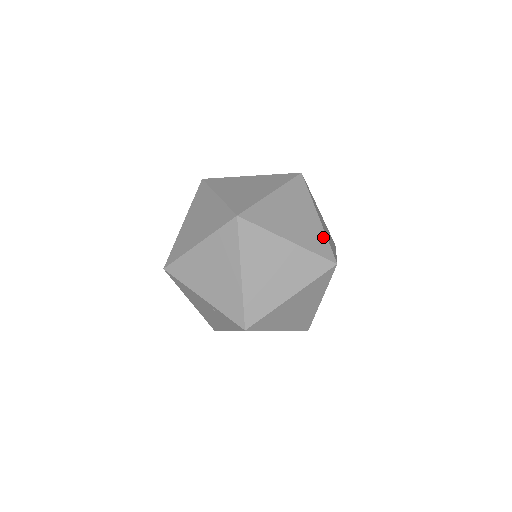
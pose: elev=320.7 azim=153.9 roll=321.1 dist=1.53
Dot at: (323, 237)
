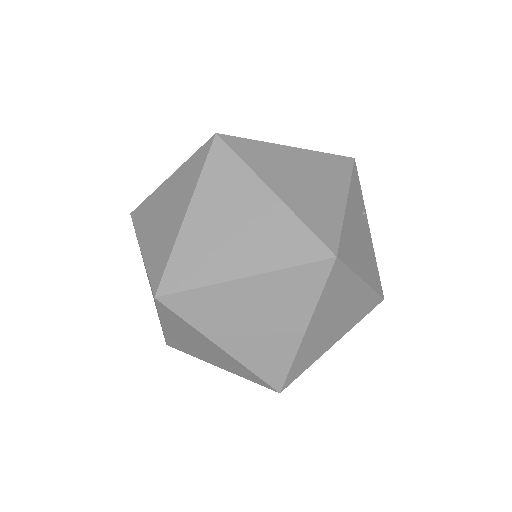
Dot at: (287, 359)
